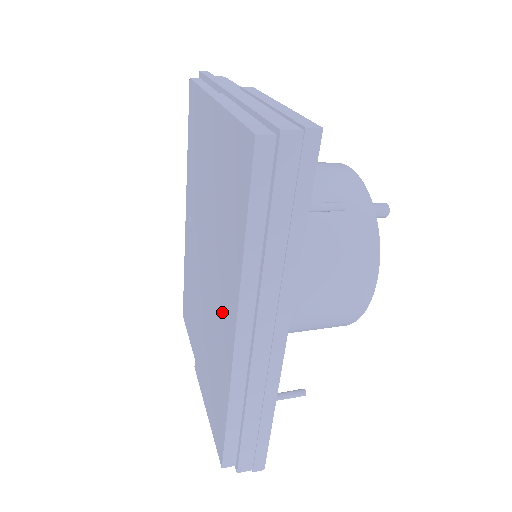
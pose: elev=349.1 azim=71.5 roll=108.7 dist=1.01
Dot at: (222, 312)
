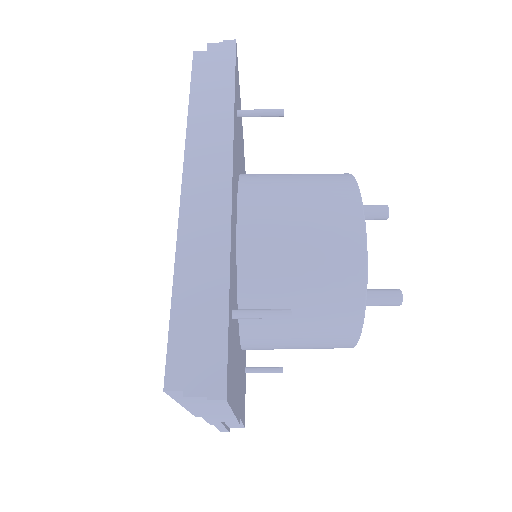
Dot at: occluded
